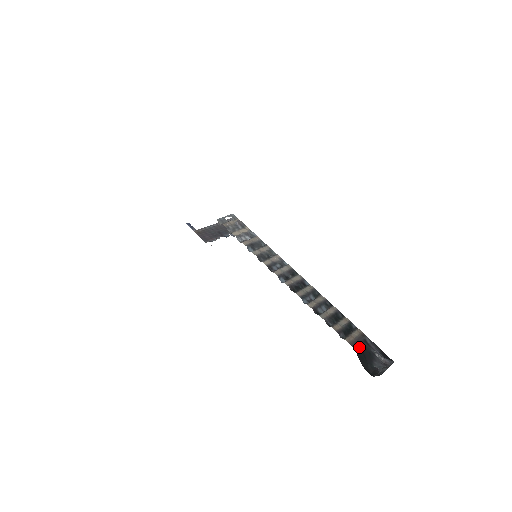
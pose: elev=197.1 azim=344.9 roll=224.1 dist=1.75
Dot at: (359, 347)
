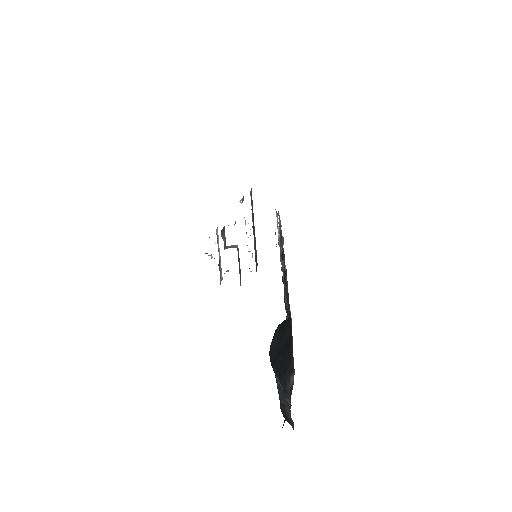
Dot at: (291, 337)
